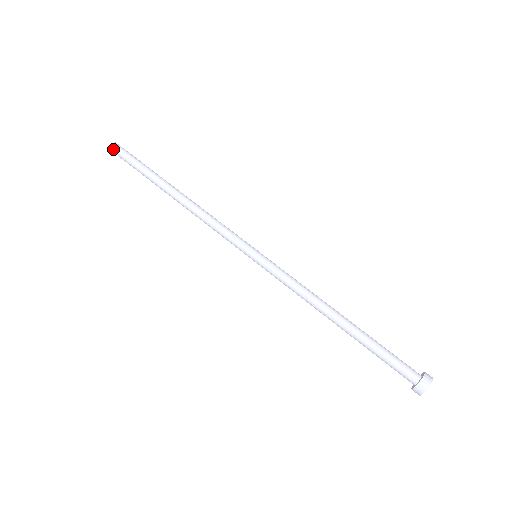
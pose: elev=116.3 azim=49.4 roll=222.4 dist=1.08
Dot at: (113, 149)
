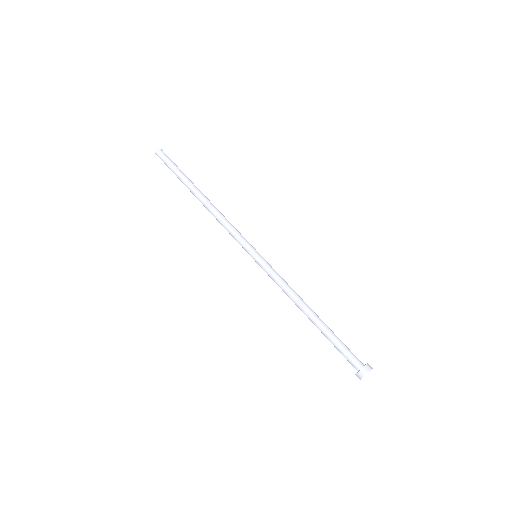
Dot at: (158, 154)
